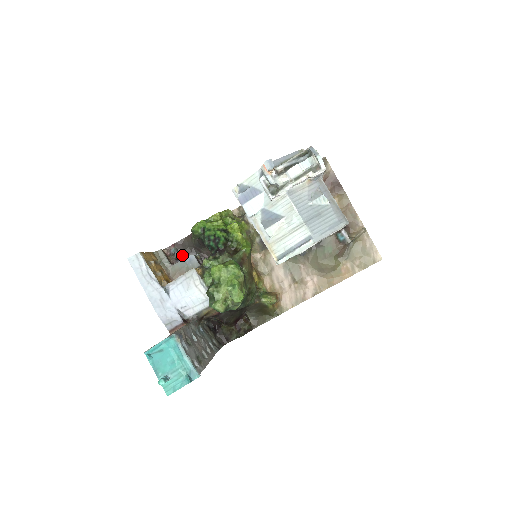
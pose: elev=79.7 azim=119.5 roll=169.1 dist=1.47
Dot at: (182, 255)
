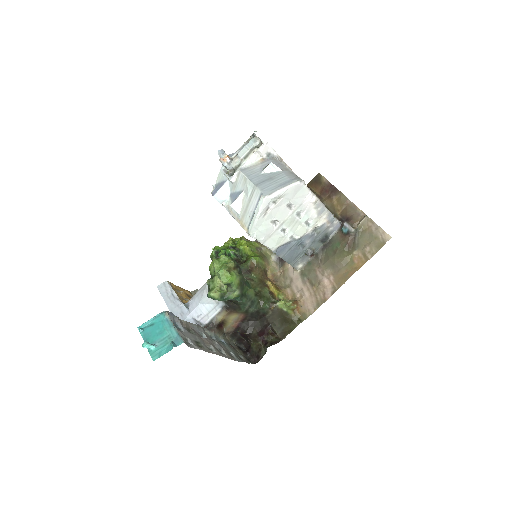
Dot at: occluded
